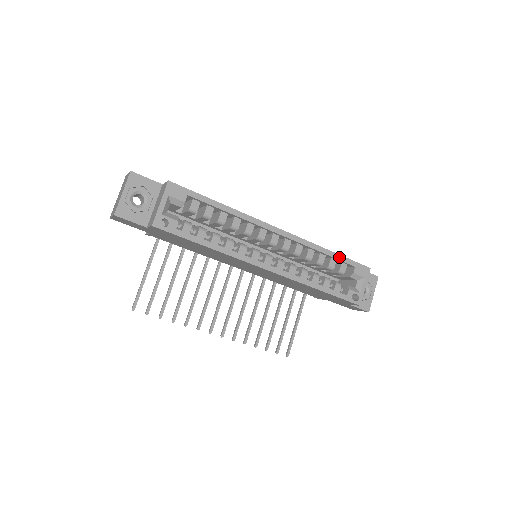
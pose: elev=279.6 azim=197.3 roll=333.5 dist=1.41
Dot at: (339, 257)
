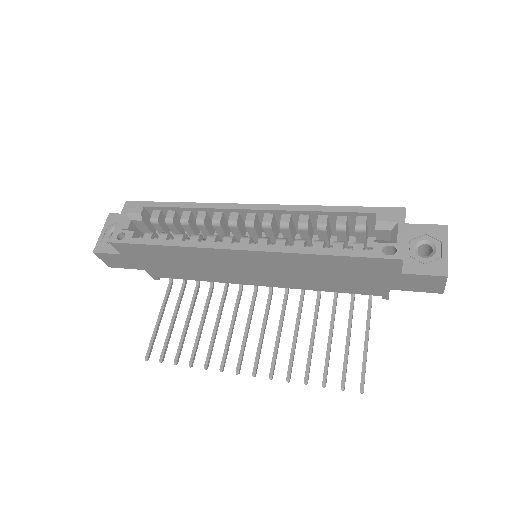
Dot at: (345, 209)
